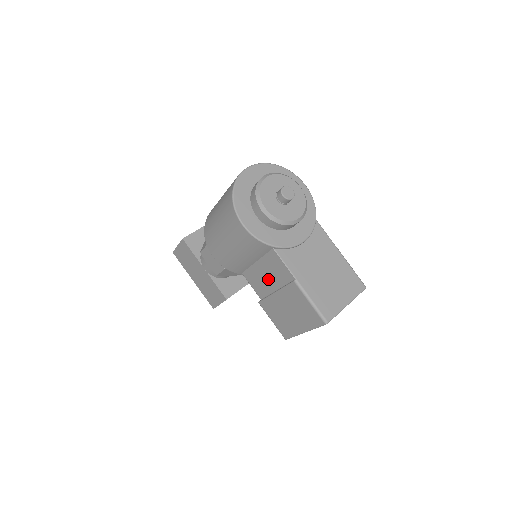
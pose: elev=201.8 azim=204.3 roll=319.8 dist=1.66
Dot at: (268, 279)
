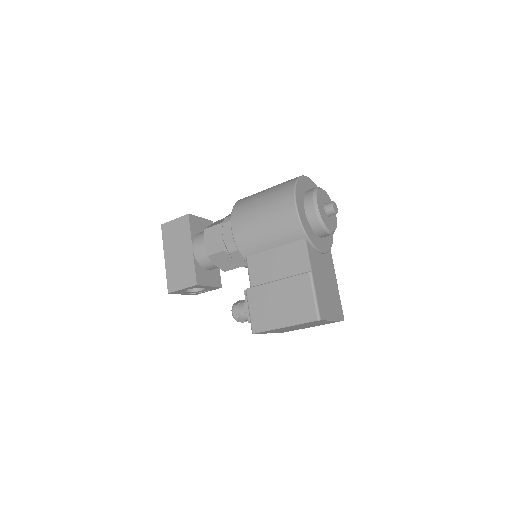
Dot at: (277, 267)
